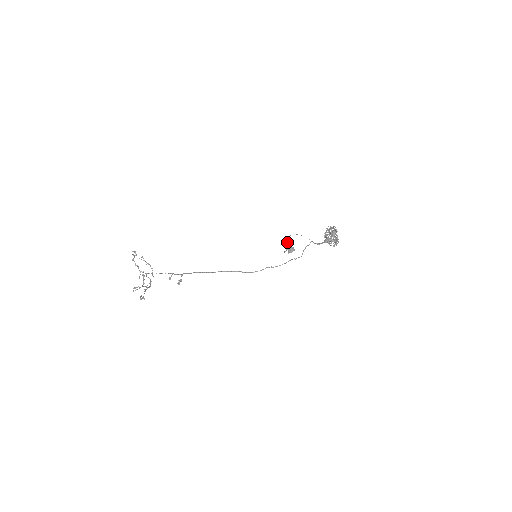
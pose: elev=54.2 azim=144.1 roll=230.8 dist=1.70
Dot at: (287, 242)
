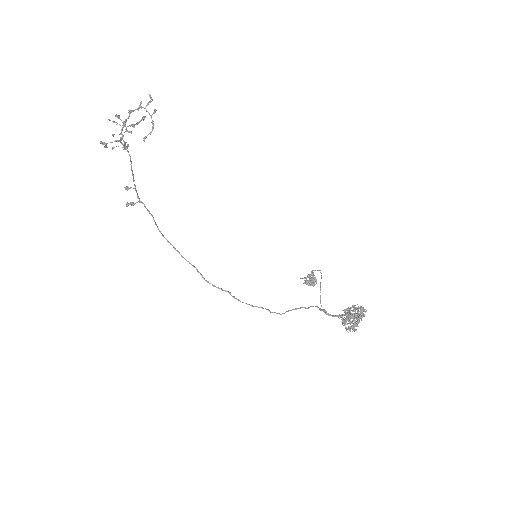
Dot at: (312, 272)
